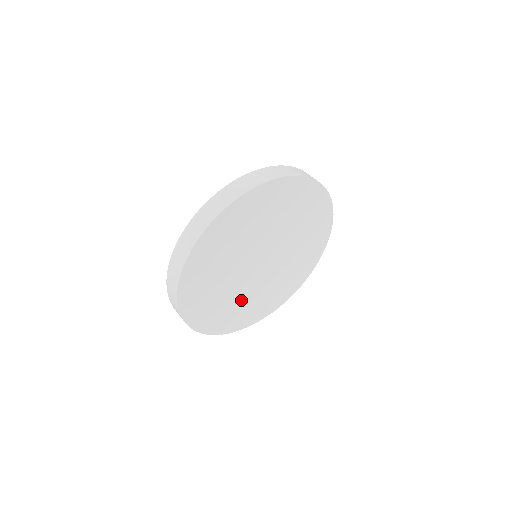
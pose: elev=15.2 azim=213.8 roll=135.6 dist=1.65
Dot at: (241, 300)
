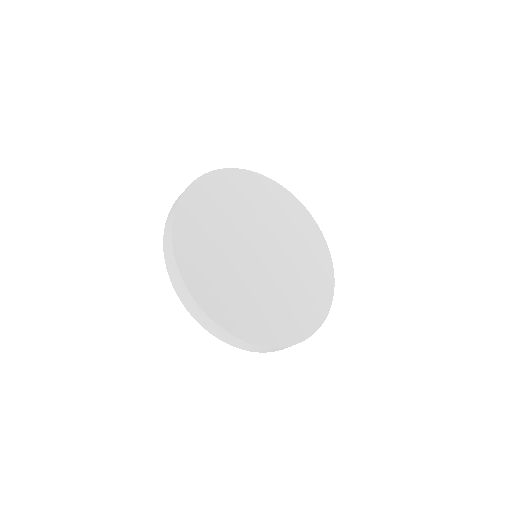
Dot at: (275, 300)
